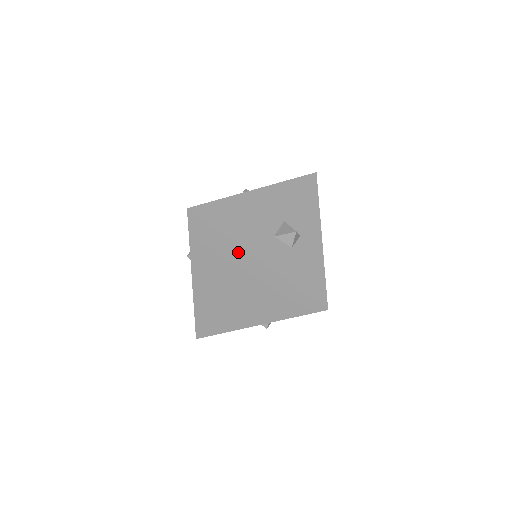
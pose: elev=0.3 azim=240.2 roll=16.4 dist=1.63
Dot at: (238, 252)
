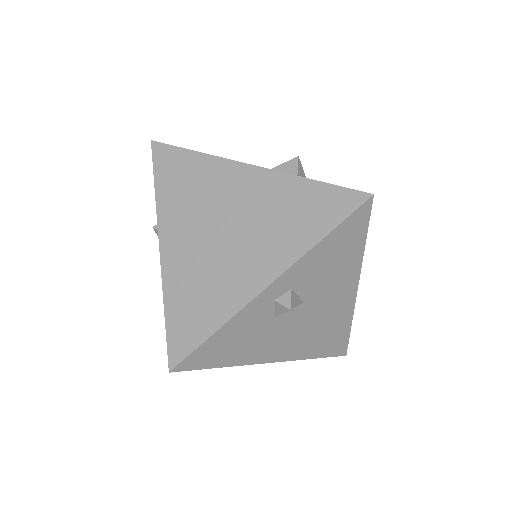
Dot at: (222, 167)
